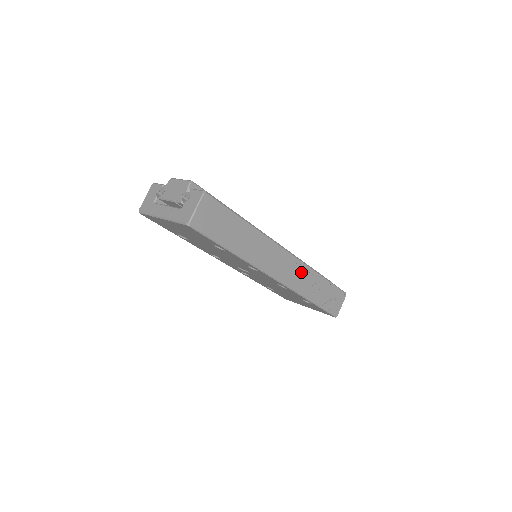
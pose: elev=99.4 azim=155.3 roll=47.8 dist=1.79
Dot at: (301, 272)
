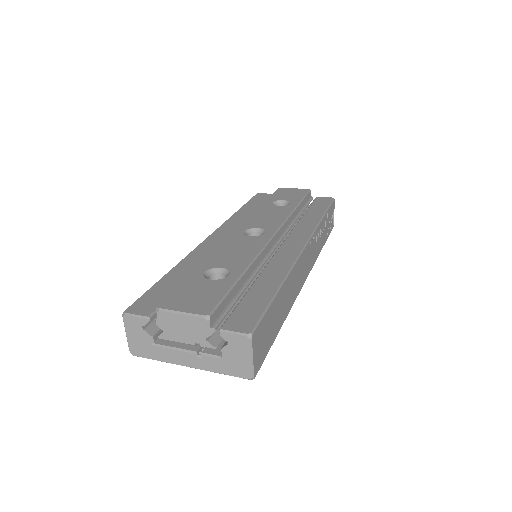
Dot at: (314, 243)
